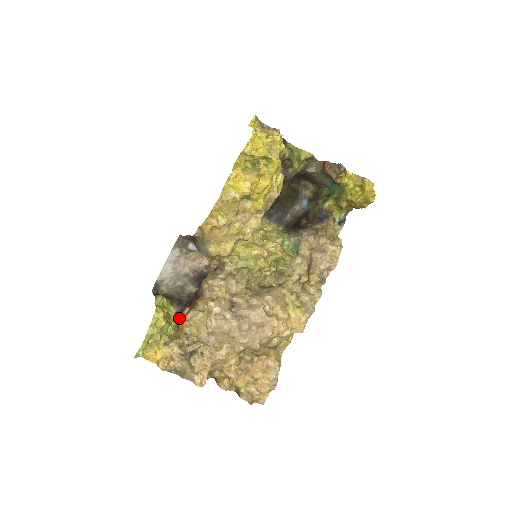
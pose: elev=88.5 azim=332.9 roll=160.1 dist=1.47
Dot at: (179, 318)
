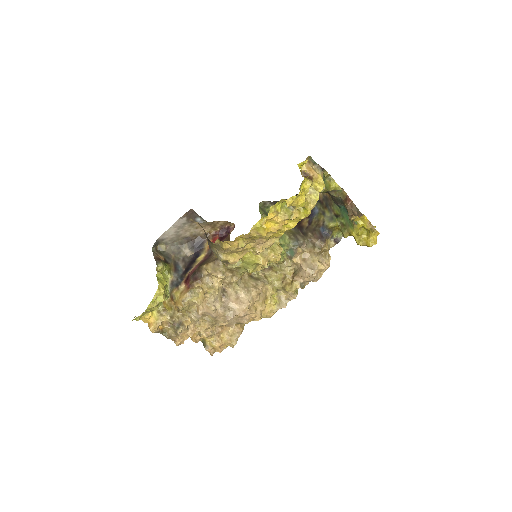
Dot at: (175, 293)
